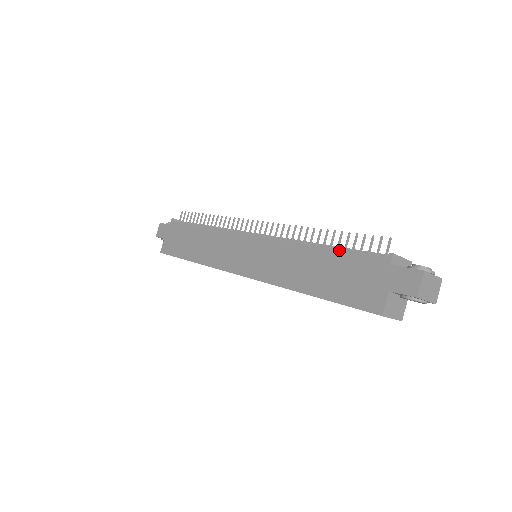
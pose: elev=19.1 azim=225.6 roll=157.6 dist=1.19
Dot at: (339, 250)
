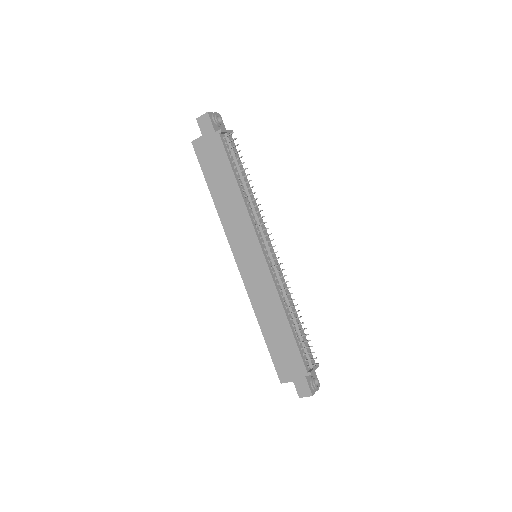
Dot at: (294, 339)
